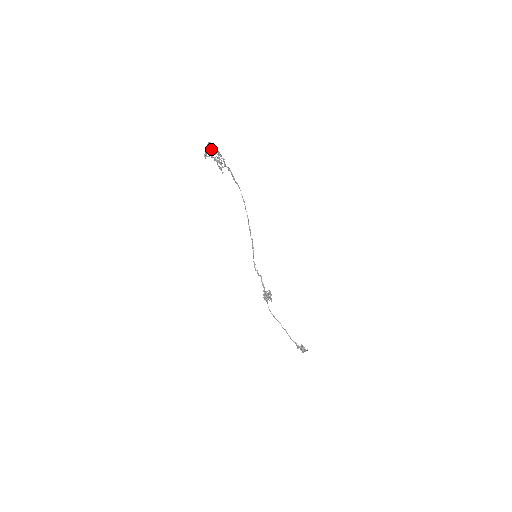
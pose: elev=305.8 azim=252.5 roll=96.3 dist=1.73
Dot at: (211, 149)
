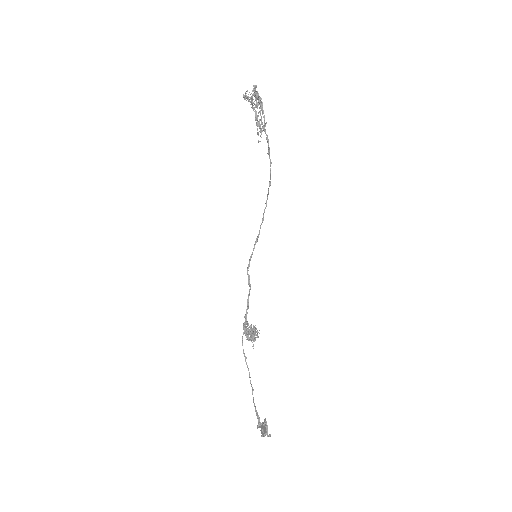
Dot at: occluded
